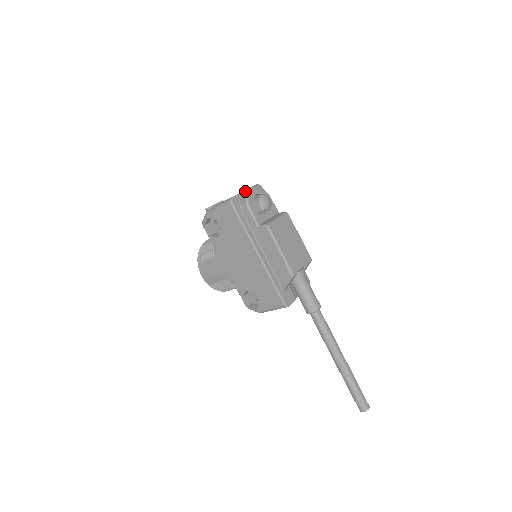
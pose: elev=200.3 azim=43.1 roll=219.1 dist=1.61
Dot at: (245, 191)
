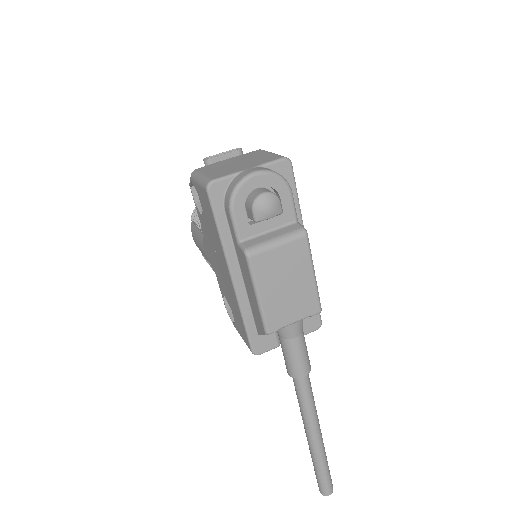
Dot at: (241, 175)
